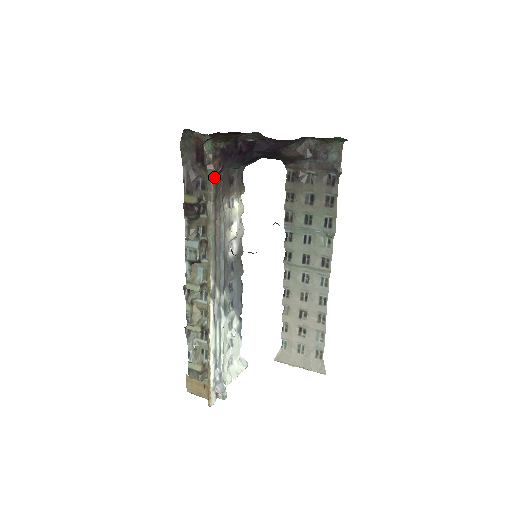
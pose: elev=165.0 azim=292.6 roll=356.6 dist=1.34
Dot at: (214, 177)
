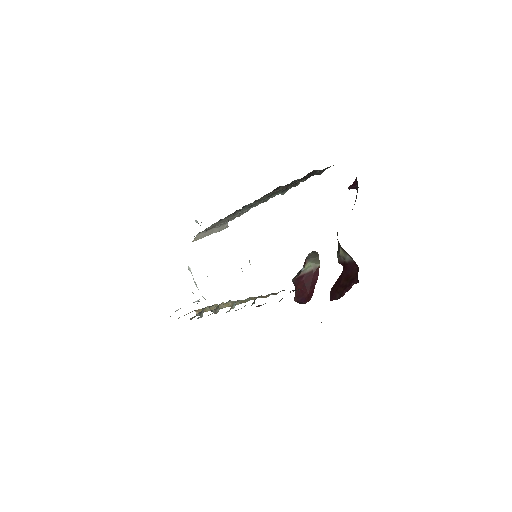
Dot at: occluded
